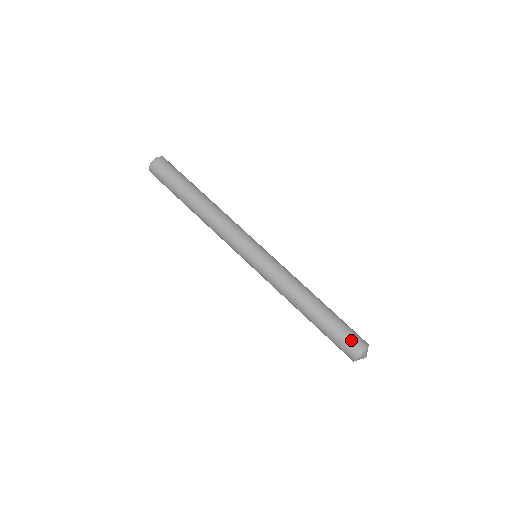
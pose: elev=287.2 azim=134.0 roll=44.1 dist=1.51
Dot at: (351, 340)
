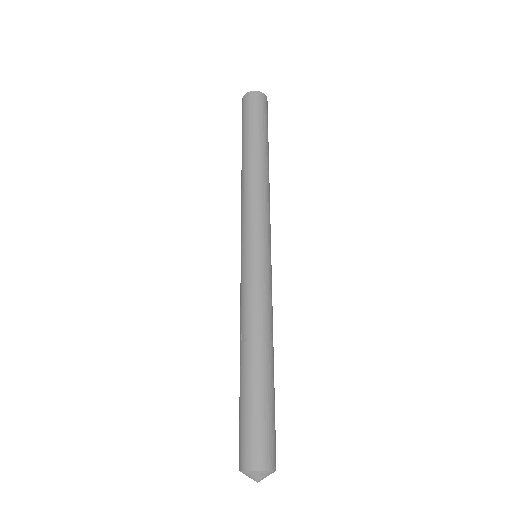
Dot at: (256, 440)
